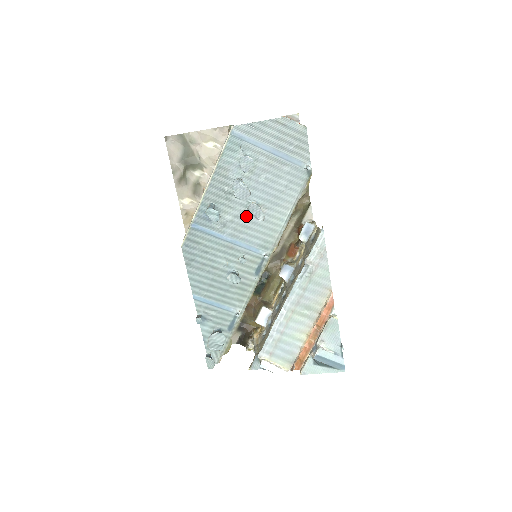
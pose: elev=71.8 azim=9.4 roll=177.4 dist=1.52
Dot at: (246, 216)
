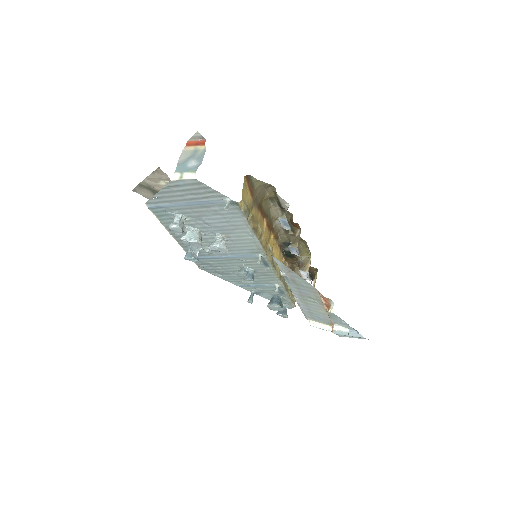
Dot at: occluded
